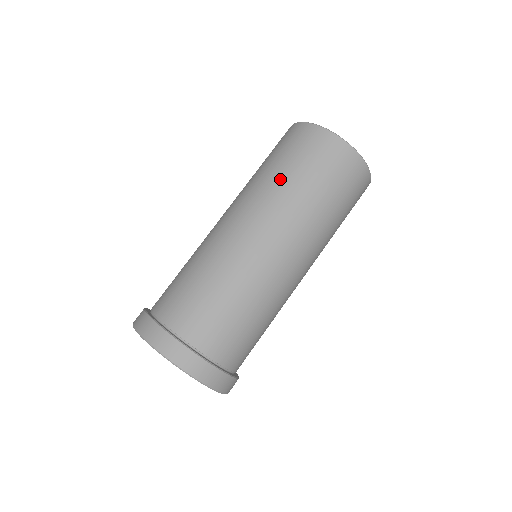
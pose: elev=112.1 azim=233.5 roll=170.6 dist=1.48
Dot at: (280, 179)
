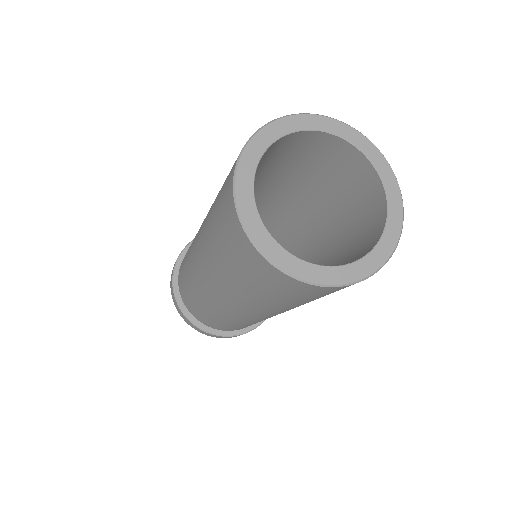
Dot at: (230, 280)
